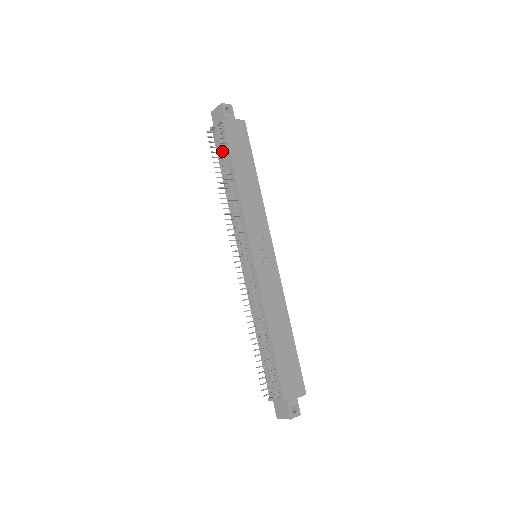
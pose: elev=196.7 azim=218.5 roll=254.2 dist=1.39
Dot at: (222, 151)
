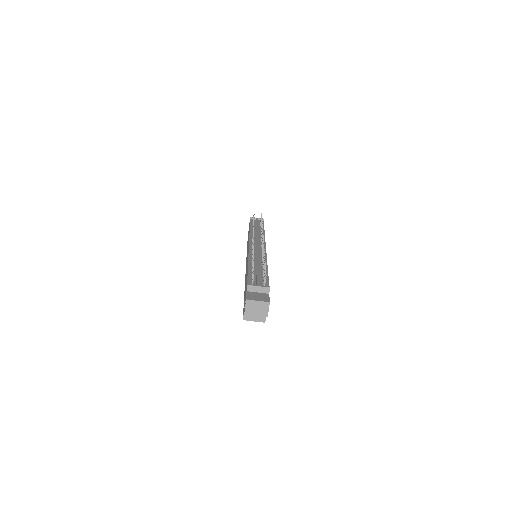
Dot at: (258, 223)
